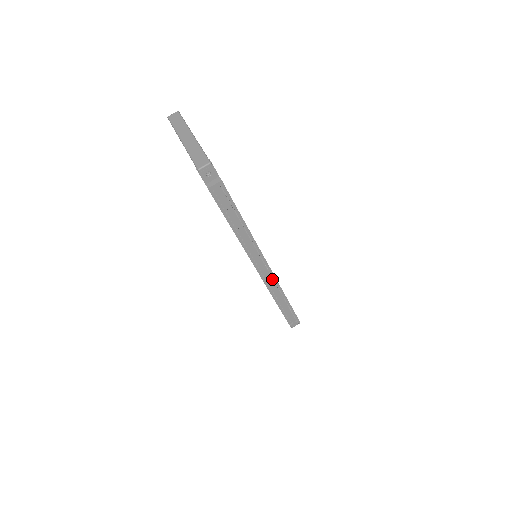
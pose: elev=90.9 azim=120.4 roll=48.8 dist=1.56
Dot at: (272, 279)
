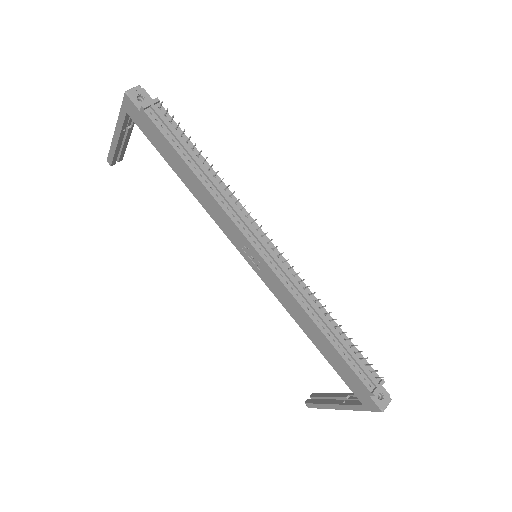
Dot at: (293, 277)
